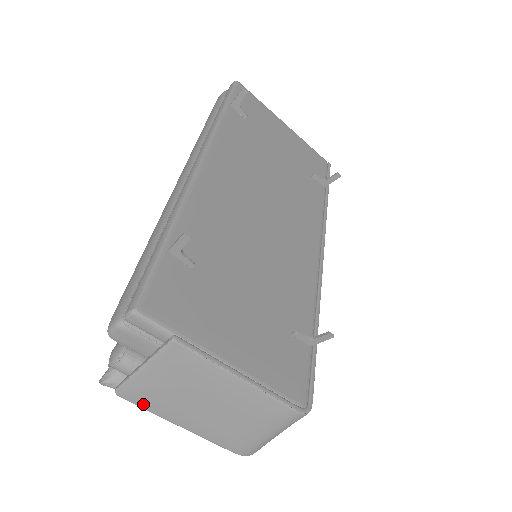
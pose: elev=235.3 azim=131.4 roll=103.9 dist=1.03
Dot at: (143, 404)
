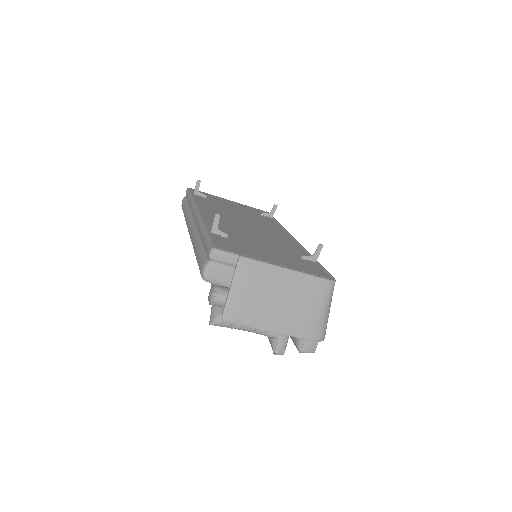
Dot at: (242, 321)
